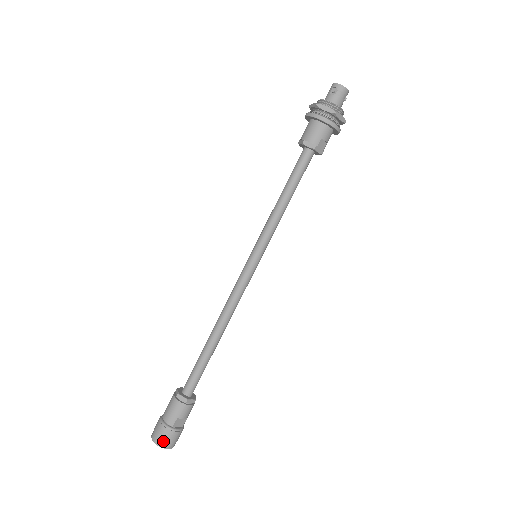
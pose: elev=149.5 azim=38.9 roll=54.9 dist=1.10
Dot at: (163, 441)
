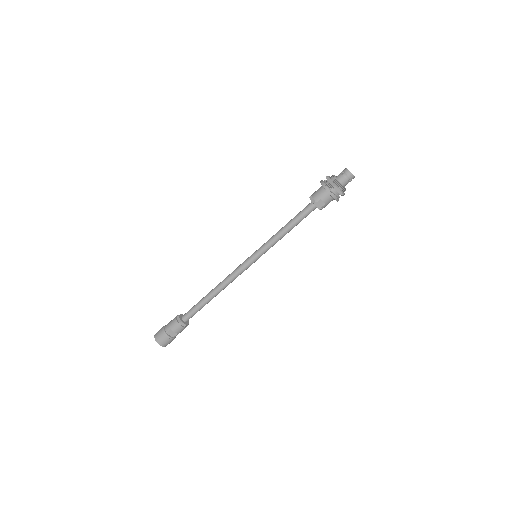
Dot at: (158, 338)
